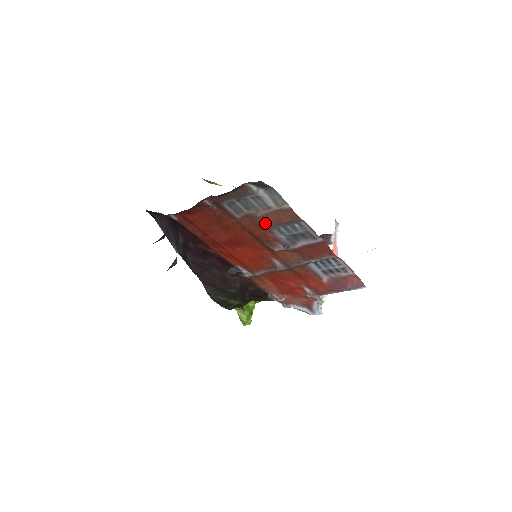
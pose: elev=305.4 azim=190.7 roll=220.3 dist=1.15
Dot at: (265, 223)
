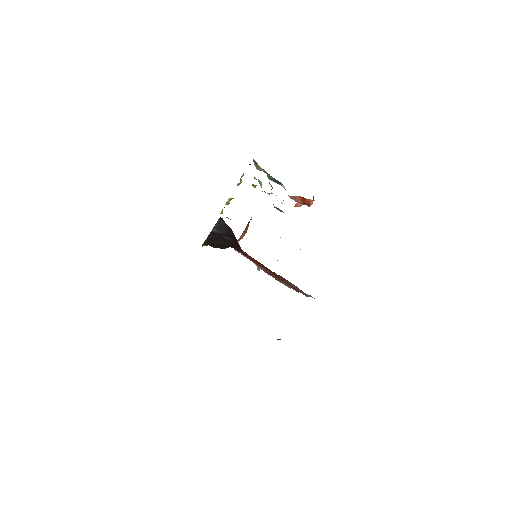
Dot at: (288, 283)
